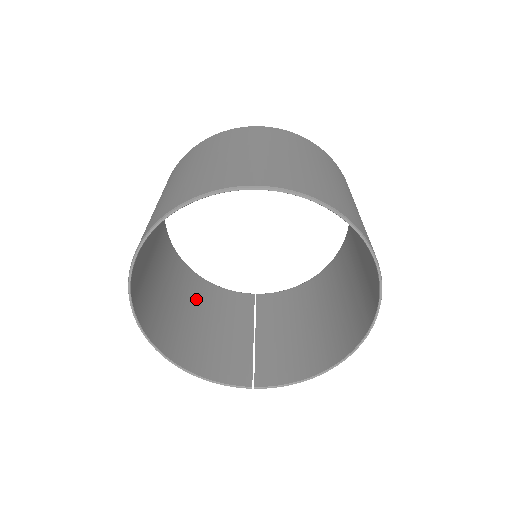
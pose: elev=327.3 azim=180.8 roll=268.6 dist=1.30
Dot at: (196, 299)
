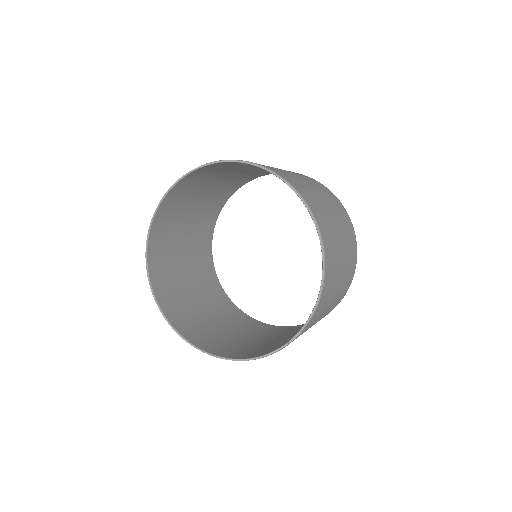
Dot at: (267, 334)
